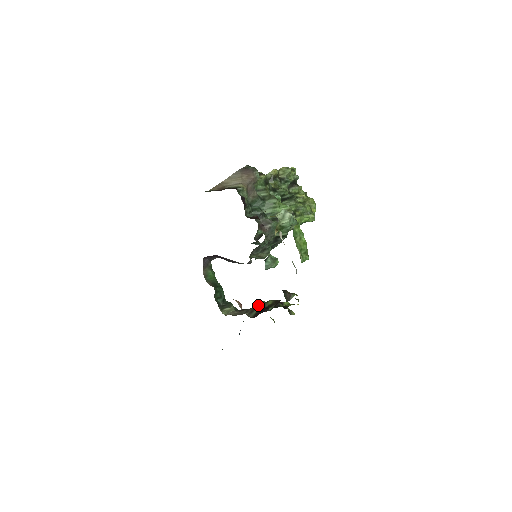
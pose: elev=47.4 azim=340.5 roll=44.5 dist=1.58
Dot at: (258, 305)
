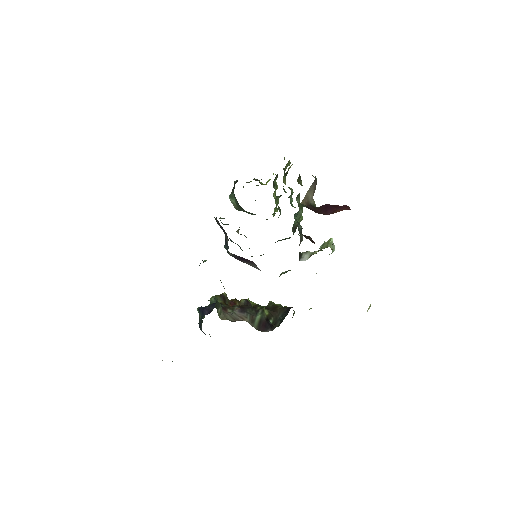
Dot at: (224, 298)
